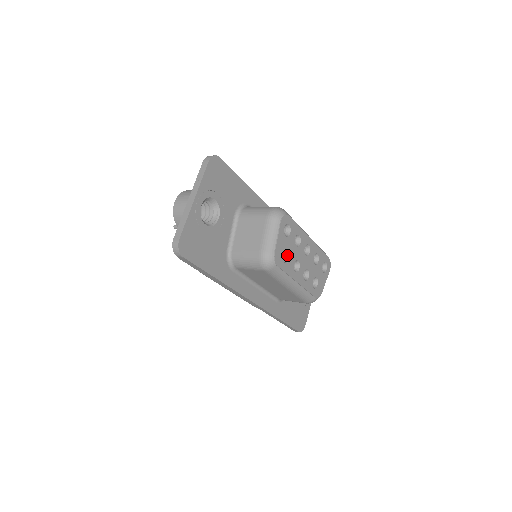
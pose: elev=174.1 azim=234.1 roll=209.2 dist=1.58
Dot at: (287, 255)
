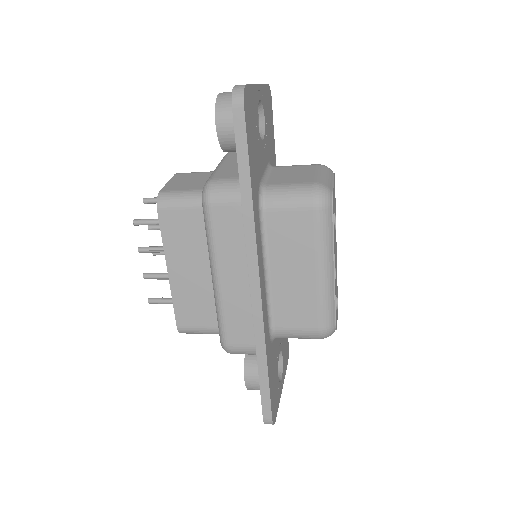
Dot at: occluded
